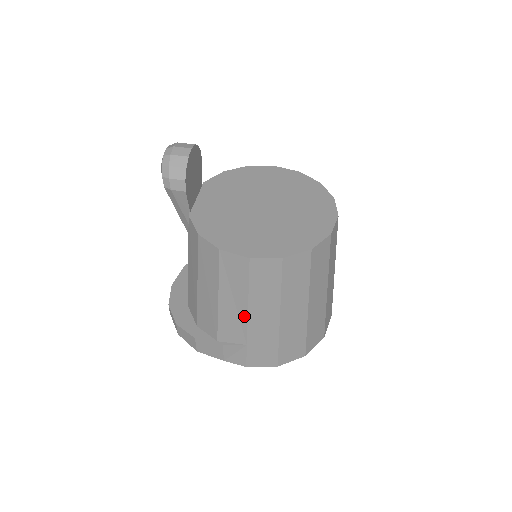
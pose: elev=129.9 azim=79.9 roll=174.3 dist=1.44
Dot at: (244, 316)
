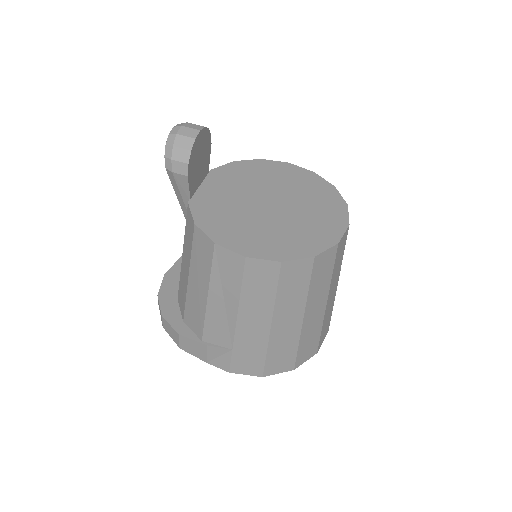
Dot at: (233, 318)
